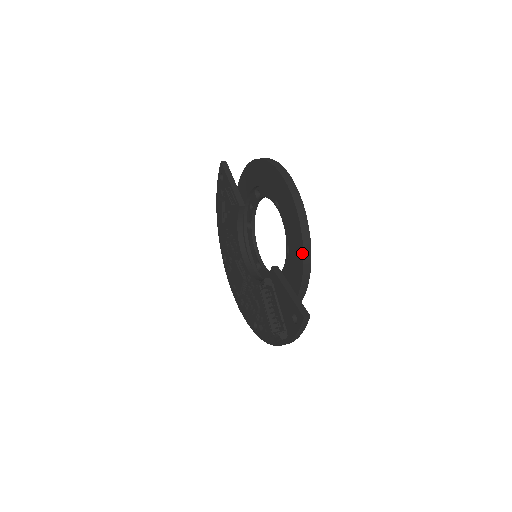
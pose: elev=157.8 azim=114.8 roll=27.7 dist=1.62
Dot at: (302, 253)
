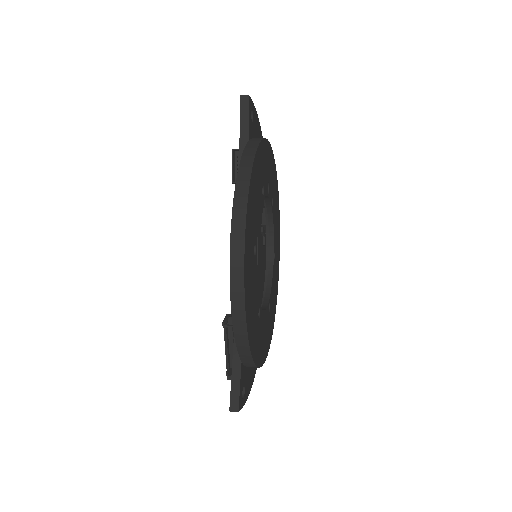
Dot at: (239, 353)
